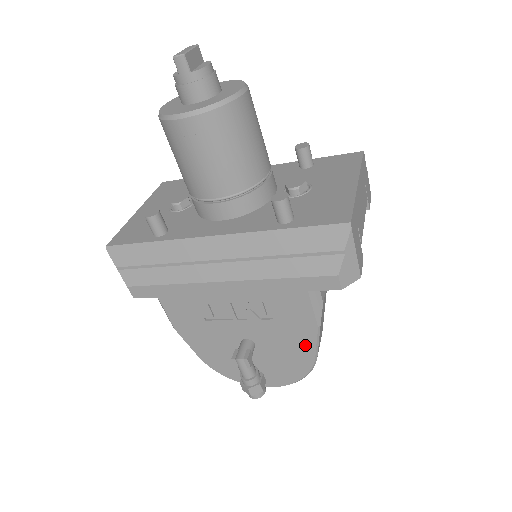
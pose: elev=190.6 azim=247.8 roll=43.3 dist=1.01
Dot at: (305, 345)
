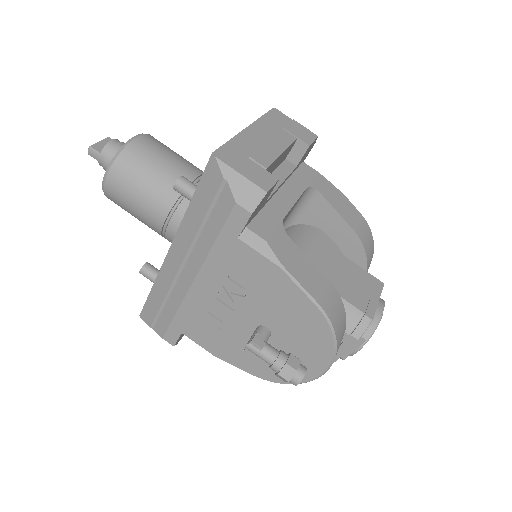
Dot at: (294, 296)
